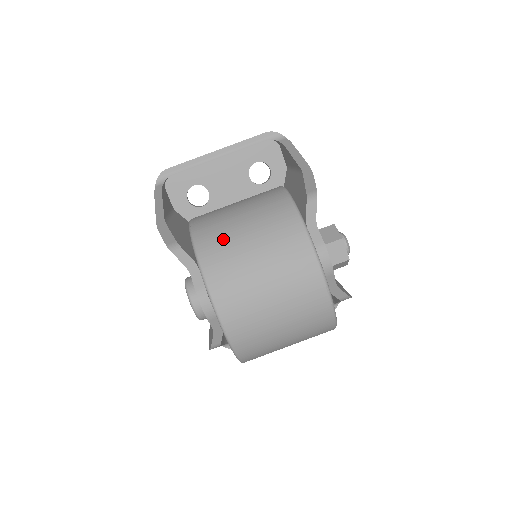
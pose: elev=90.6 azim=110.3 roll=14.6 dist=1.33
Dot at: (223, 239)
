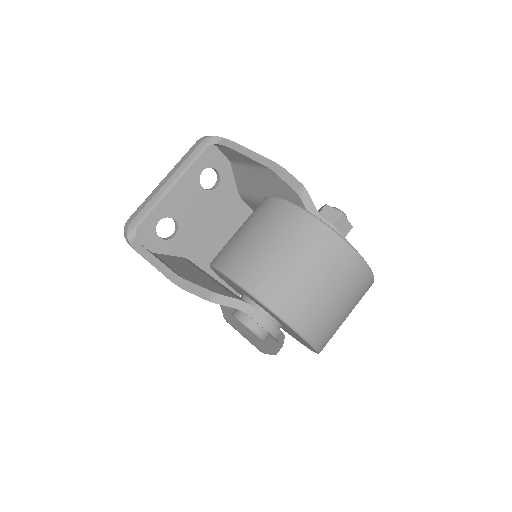
Dot at: (272, 274)
